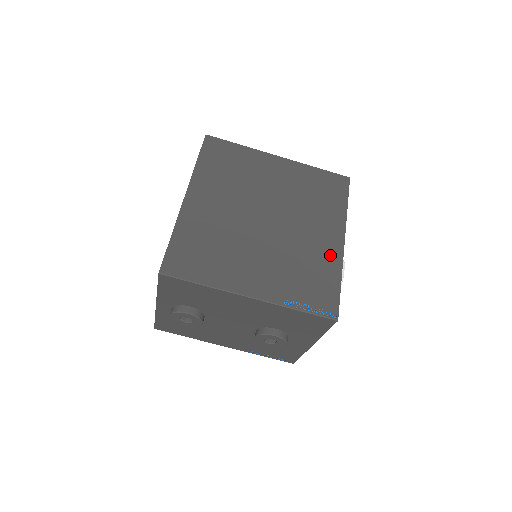
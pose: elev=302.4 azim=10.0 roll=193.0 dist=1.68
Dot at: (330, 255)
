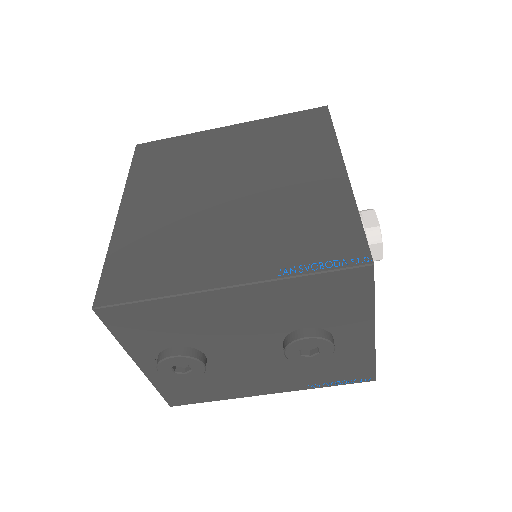
Dot at: (330, 192)
